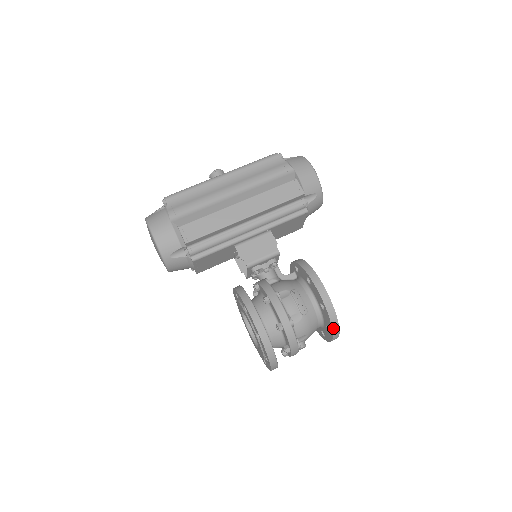
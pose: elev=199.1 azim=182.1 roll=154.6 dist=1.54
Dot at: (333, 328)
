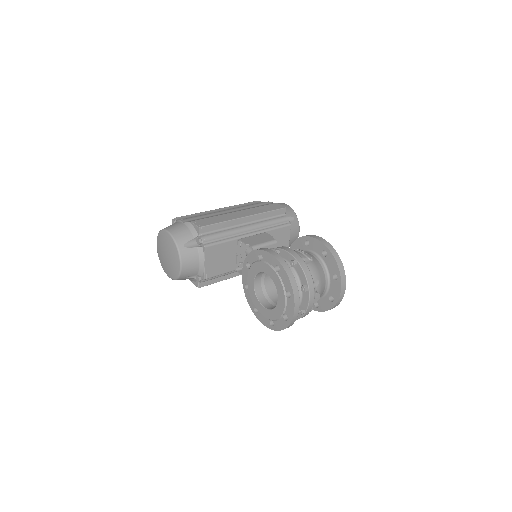
Dot at: (339, 267)
